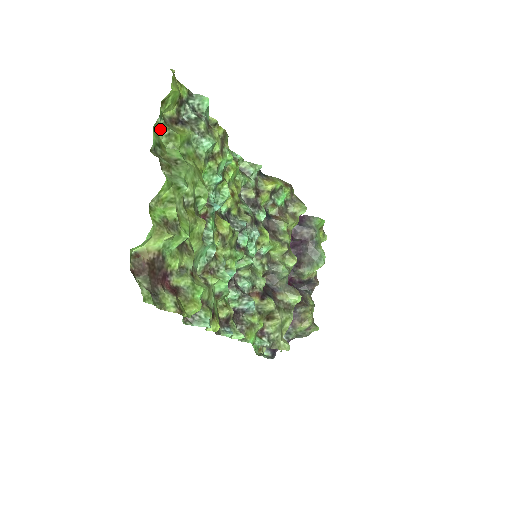
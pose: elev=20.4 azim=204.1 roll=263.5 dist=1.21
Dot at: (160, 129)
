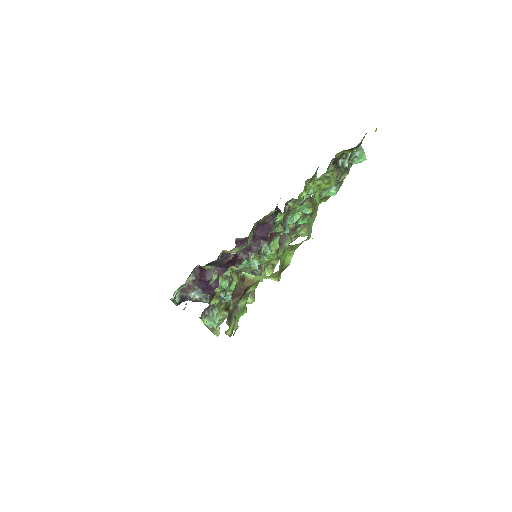
Dot at: (329, 171)
